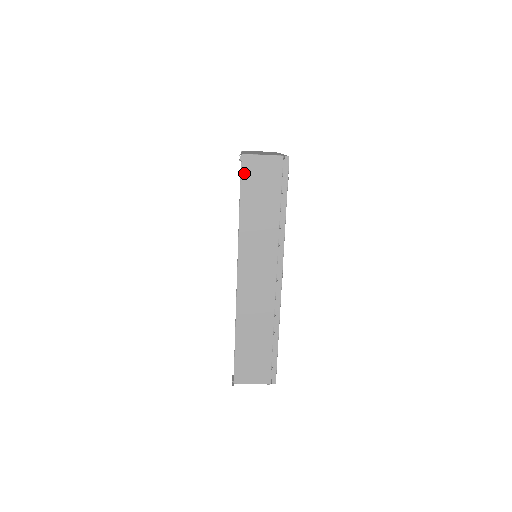
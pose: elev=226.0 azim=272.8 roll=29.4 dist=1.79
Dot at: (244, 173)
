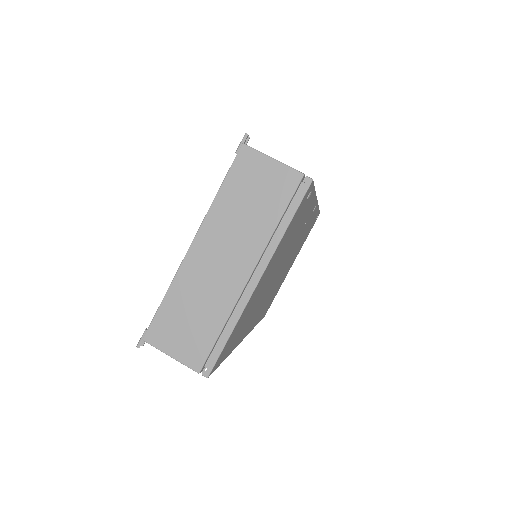
Dot at: occluded
